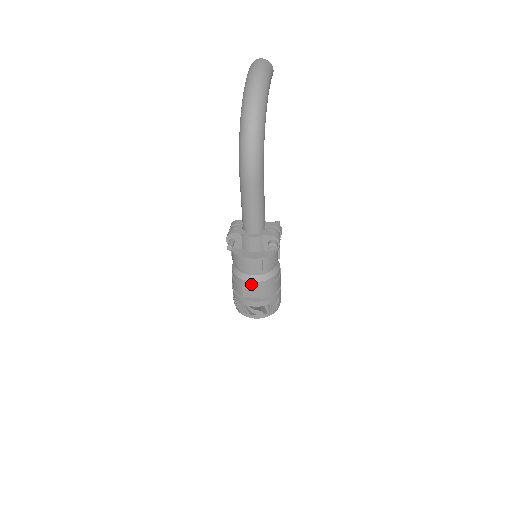
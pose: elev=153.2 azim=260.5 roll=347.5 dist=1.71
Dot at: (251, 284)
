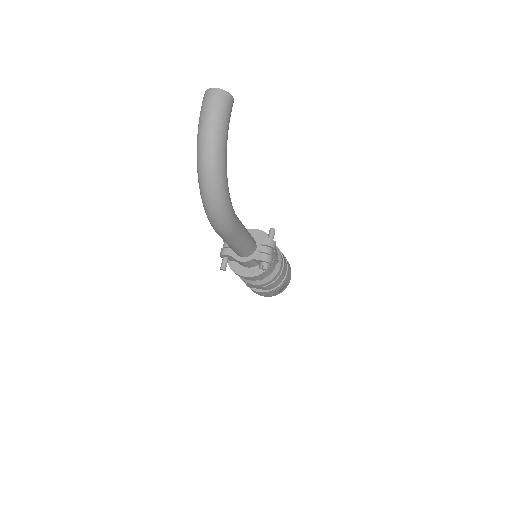
Dot at: (253, 285)
